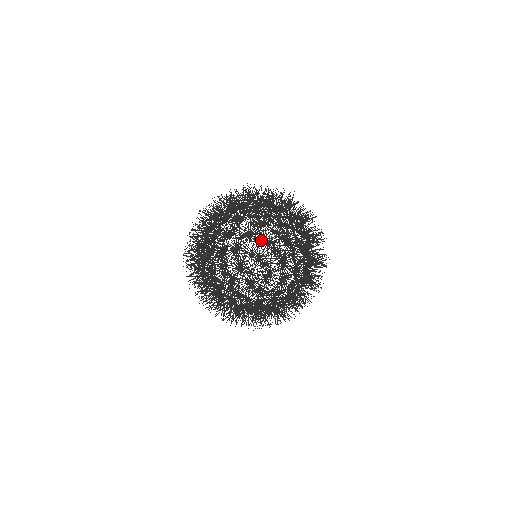
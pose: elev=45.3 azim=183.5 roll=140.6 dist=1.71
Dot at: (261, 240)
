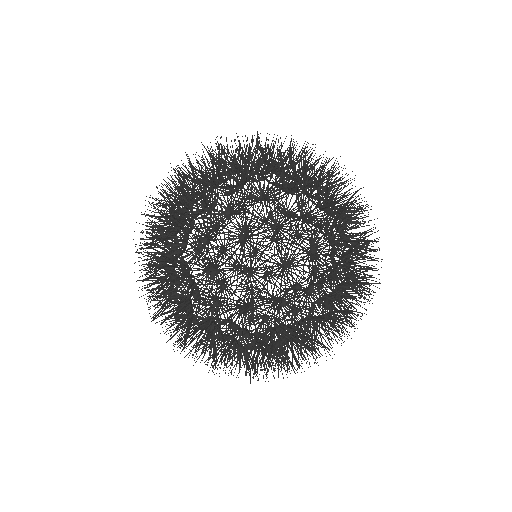
Dot at: (179, 276)
